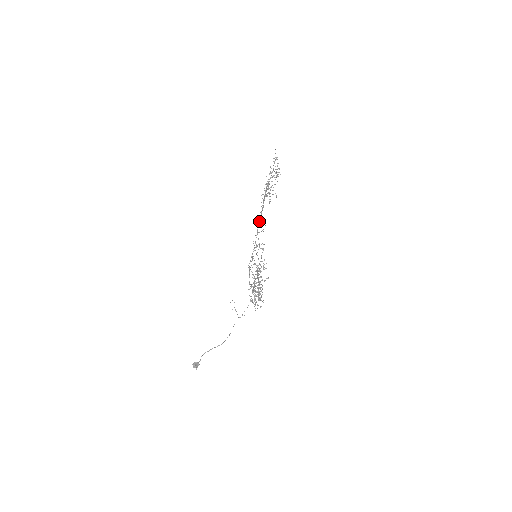
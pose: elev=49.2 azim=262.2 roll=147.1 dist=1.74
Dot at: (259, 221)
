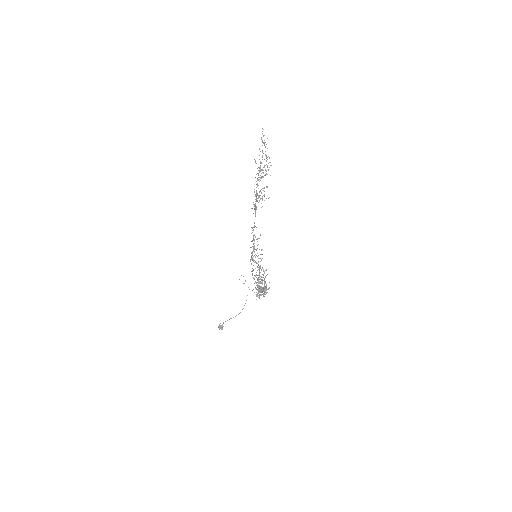
Dot at: (254, 222)
